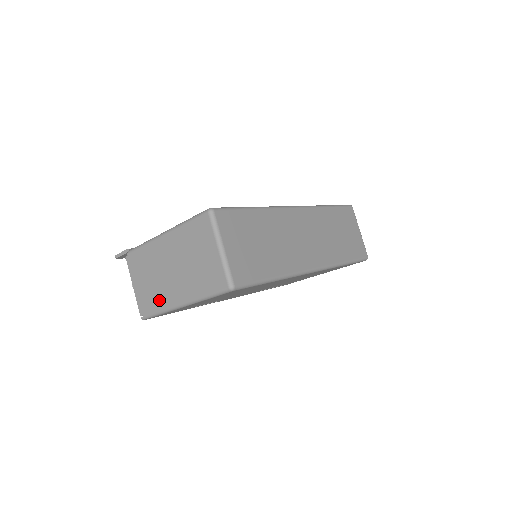
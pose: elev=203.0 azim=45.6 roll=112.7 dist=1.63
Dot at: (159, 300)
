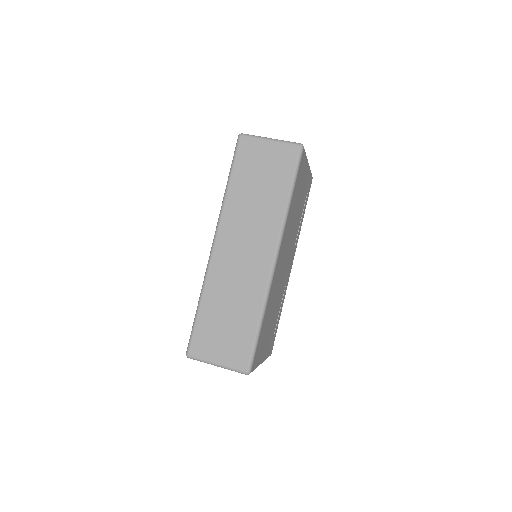
Dot at: occluded
